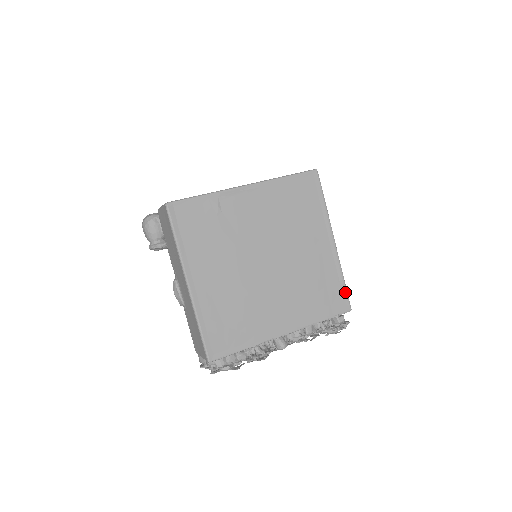
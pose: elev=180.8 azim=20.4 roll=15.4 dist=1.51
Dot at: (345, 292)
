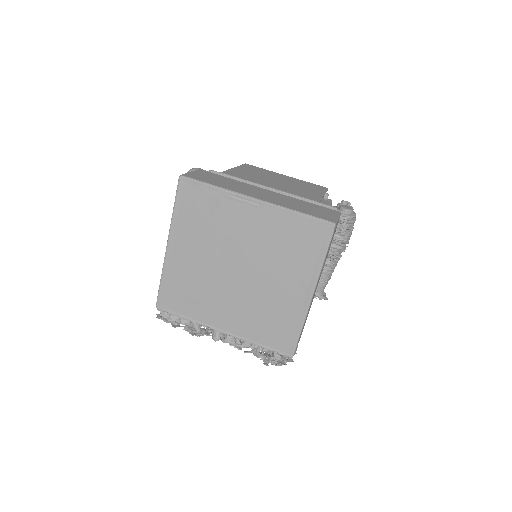
Dot at: (295, 341)
